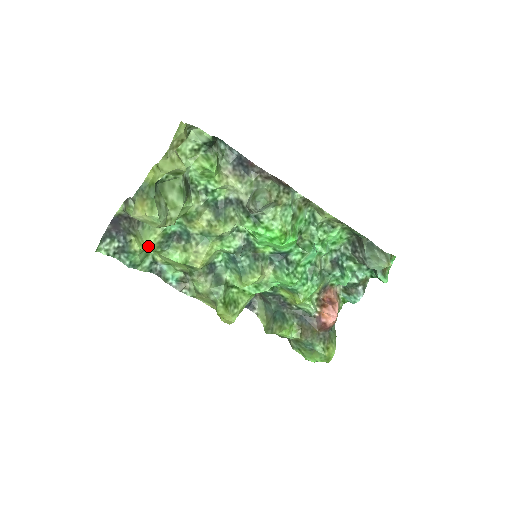
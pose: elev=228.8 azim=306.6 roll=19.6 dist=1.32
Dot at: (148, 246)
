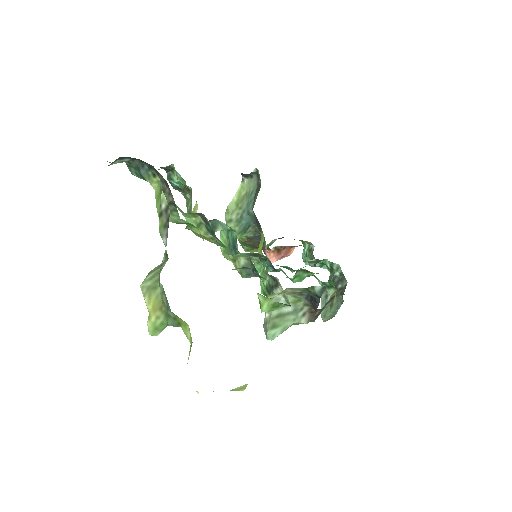
Dot at: occluded
